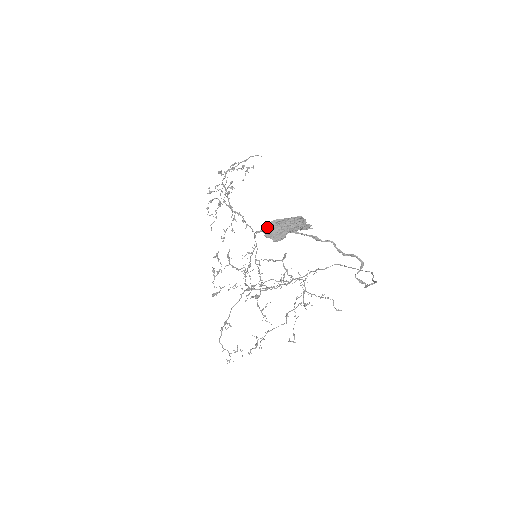
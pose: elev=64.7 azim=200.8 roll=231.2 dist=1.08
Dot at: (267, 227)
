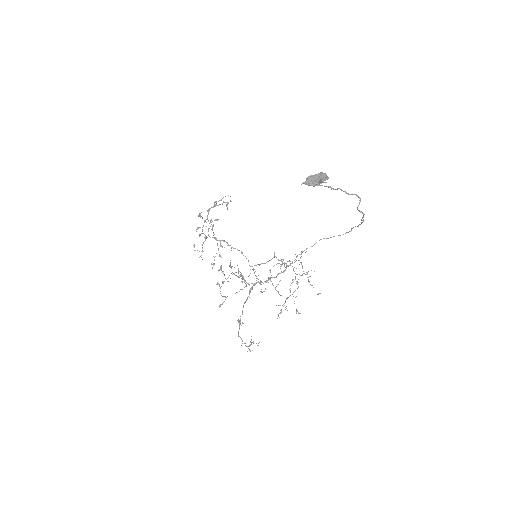
Dot at: (306, 181)
